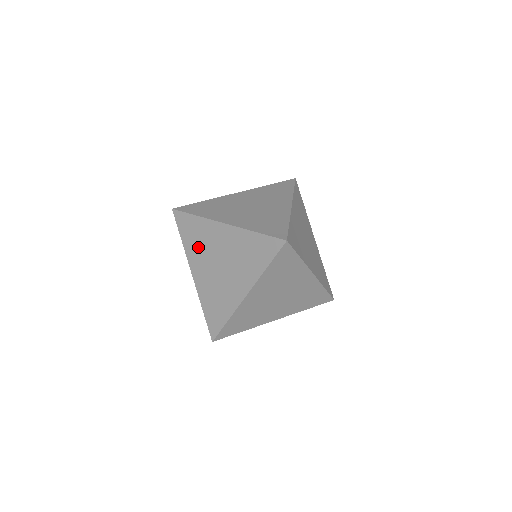
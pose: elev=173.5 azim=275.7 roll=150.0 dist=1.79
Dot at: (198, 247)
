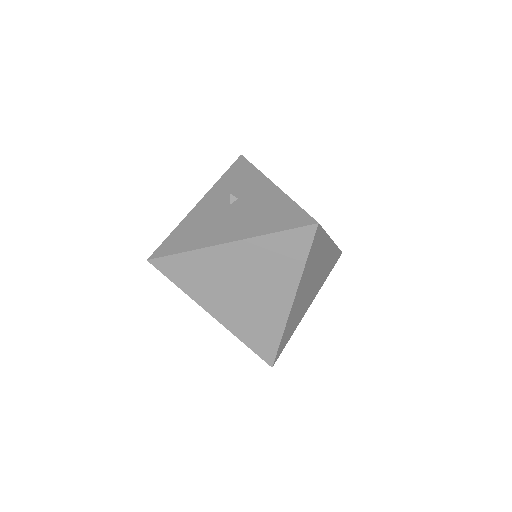
Dot at: occluded
